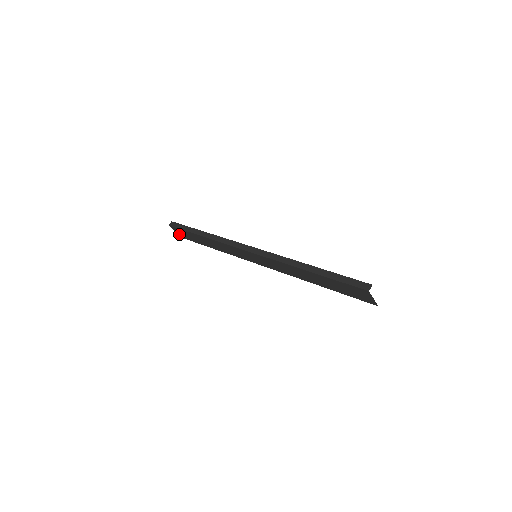
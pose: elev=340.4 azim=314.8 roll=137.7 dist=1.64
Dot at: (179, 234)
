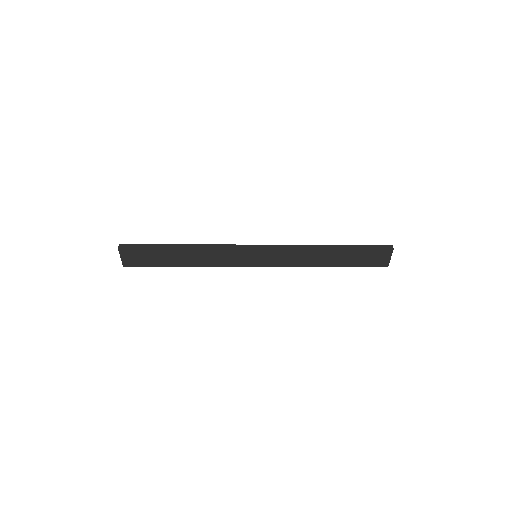
Dot at: (125, 261)
